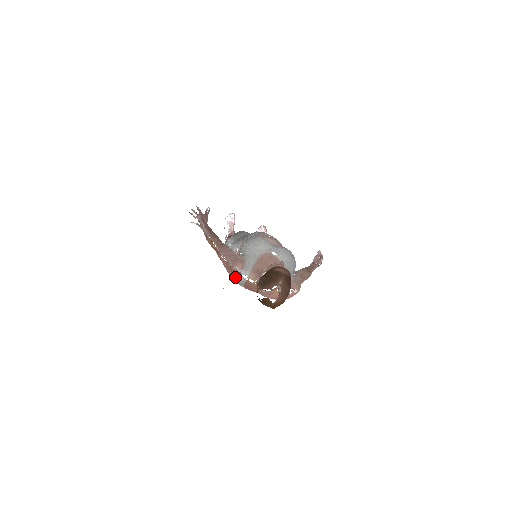
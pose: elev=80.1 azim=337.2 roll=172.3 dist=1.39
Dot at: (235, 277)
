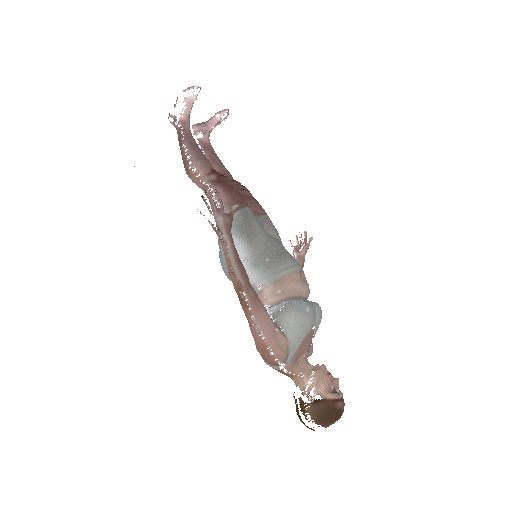
Dot at: (268, 362)
